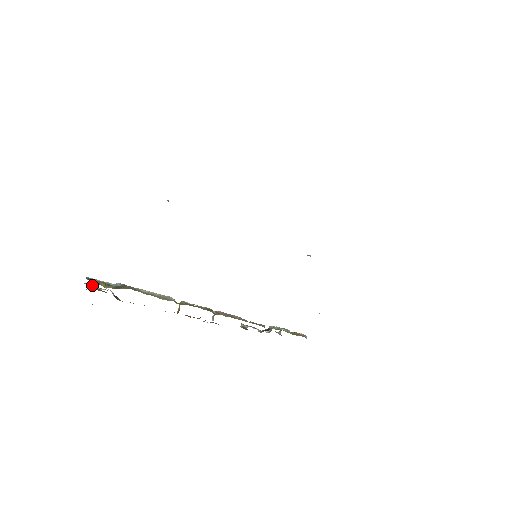
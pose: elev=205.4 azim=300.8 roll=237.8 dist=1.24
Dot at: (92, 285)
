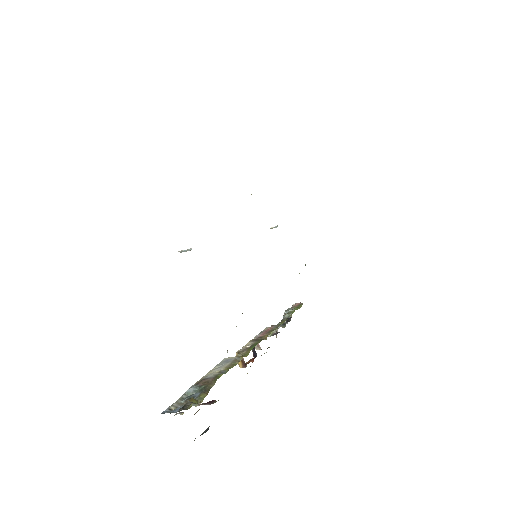
Dot at: occluded
